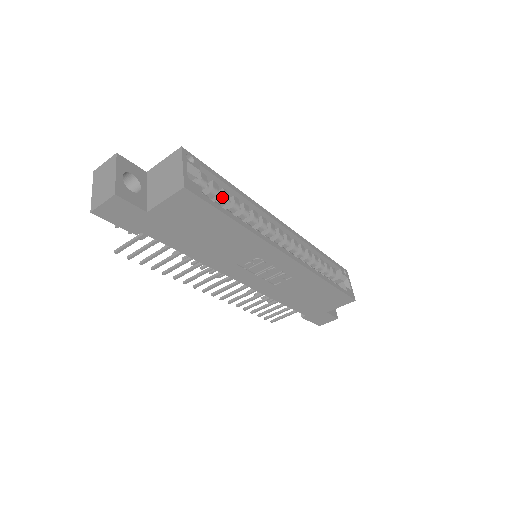
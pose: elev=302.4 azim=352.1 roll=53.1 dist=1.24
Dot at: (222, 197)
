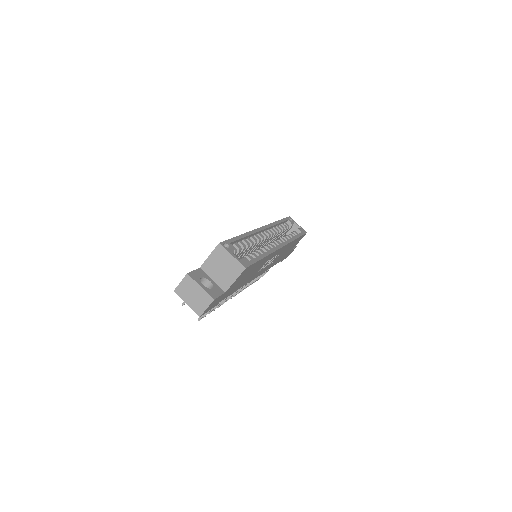
Dot at: (243, 248)
